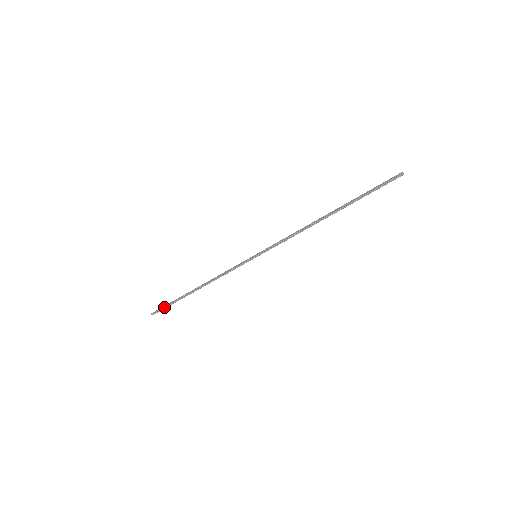
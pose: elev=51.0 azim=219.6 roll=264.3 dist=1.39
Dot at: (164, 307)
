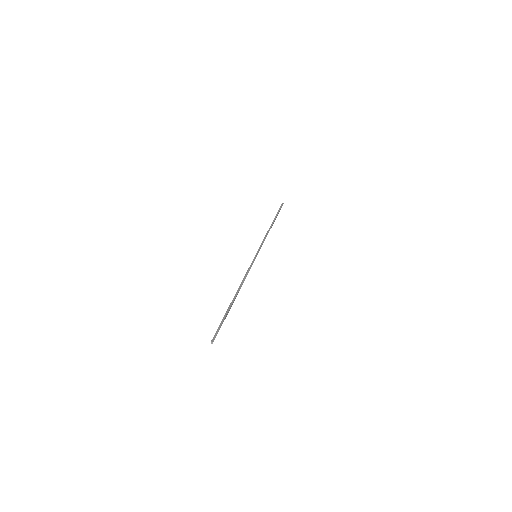
Dot at: (219, 326)
